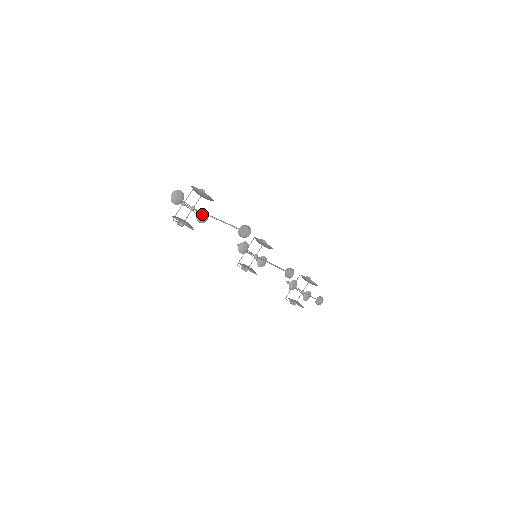
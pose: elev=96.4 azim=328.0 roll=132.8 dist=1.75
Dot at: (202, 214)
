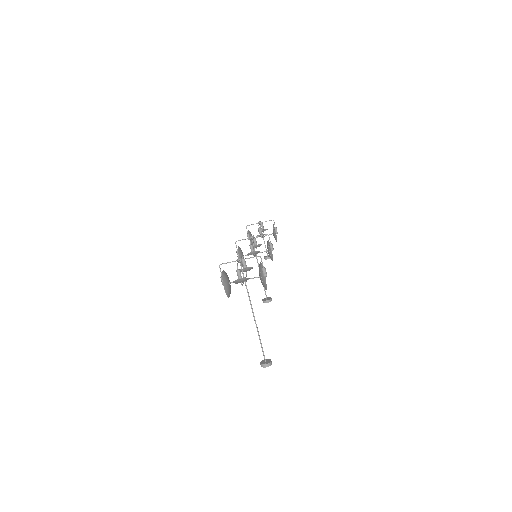
Dot at: occluded
